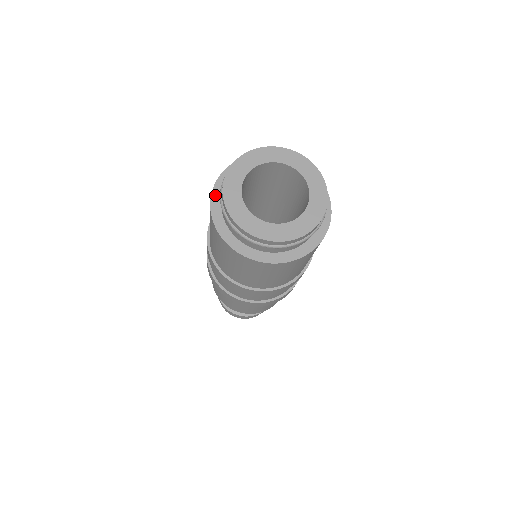
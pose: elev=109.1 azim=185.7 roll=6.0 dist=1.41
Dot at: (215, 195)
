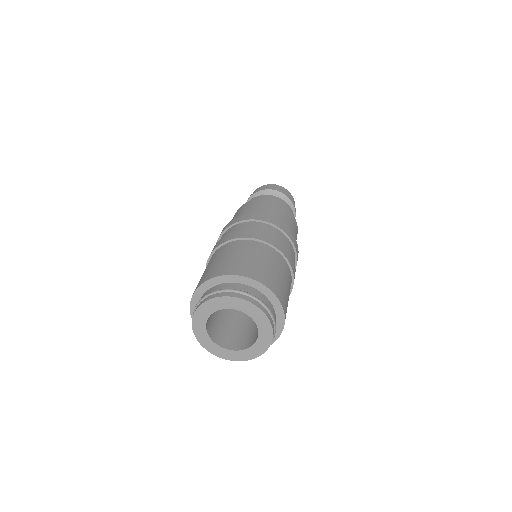
Dot at: (195, 298)
